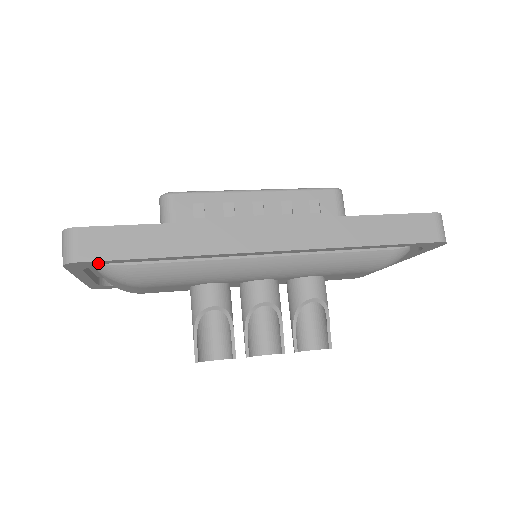
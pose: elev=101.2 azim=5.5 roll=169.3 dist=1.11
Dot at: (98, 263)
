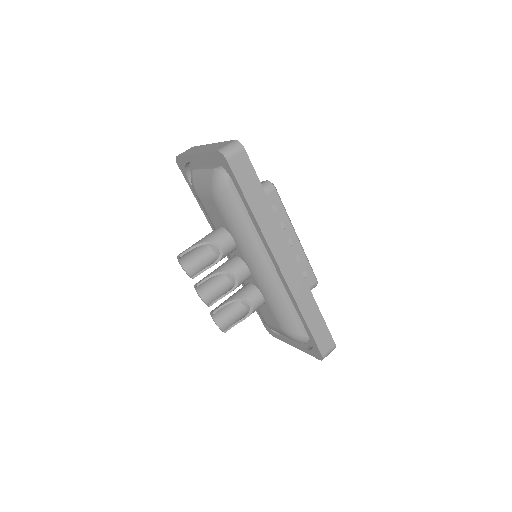
Dot at: (229, 171)
